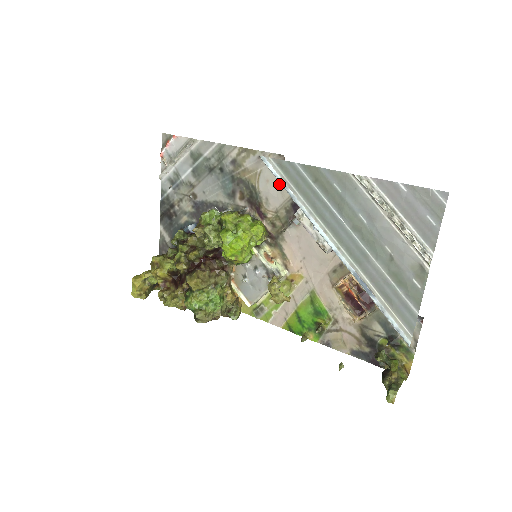
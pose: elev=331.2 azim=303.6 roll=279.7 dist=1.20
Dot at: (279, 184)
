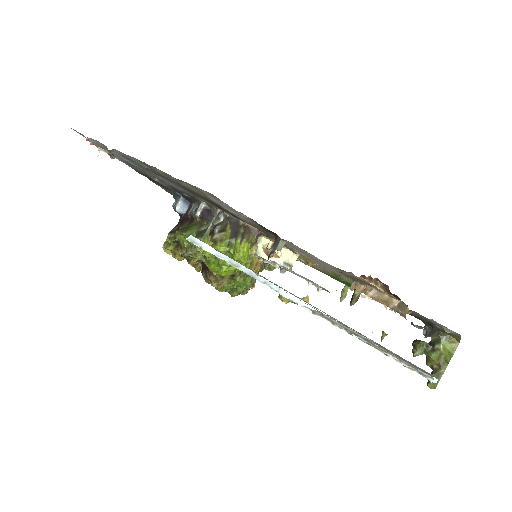
Dot at: occluded
